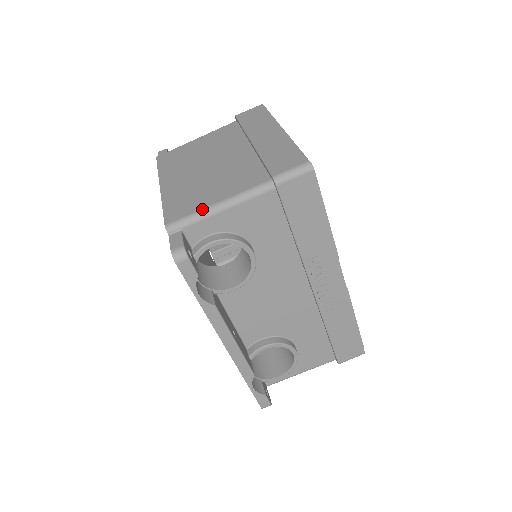
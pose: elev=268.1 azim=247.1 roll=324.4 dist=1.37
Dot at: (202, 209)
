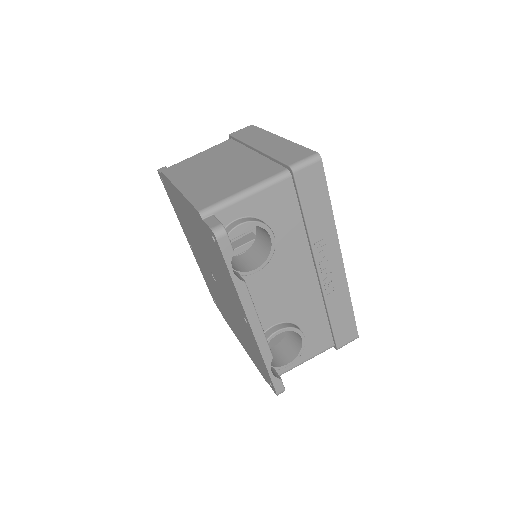
Dot at: (230, 196)
